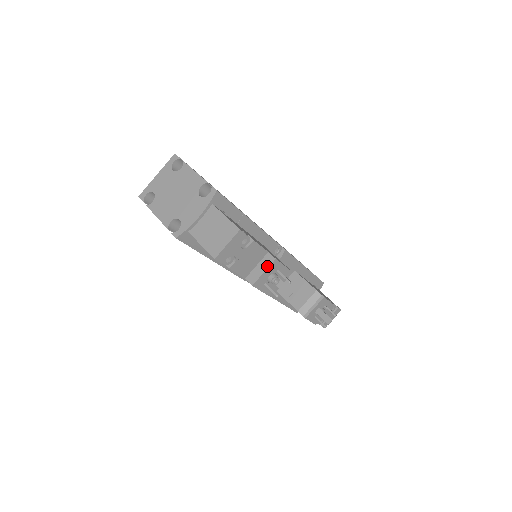
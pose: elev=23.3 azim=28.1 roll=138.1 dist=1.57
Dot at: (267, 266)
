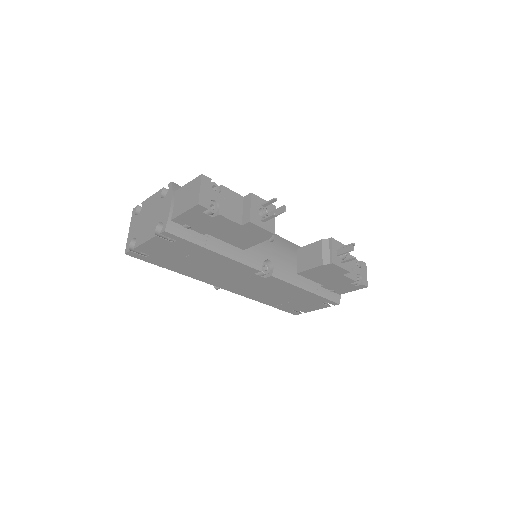
Dot at: (249, 202)
